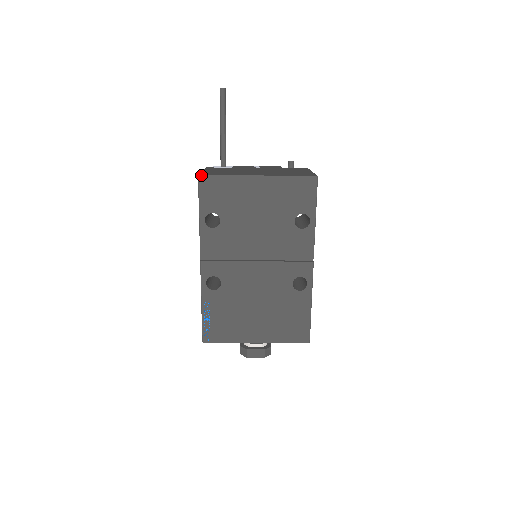
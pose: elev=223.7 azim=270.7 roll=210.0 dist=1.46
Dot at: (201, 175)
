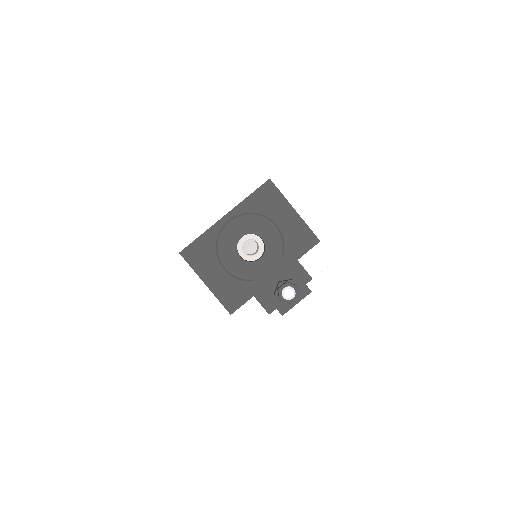
Dot at: occluded
